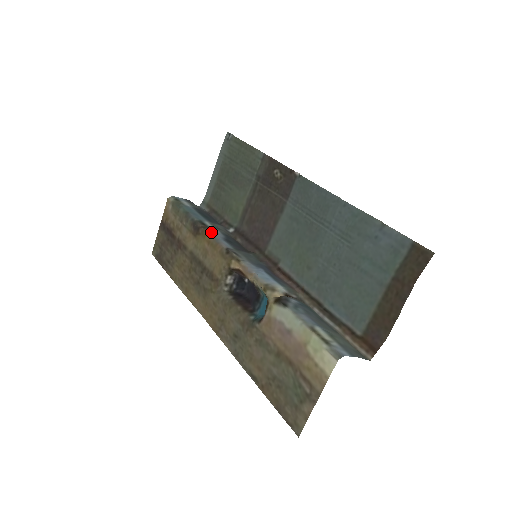
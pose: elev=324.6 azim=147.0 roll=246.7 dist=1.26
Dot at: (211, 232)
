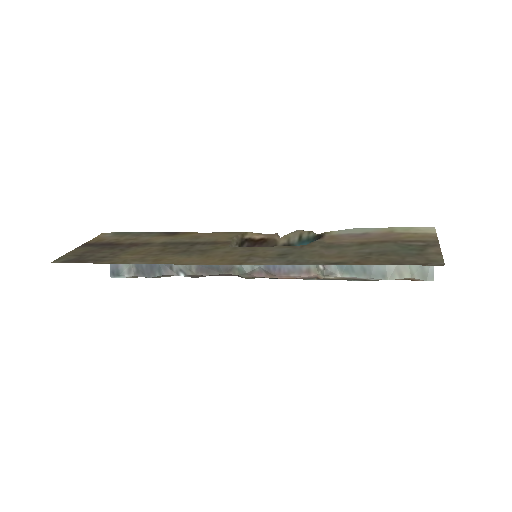
Dot at: occluded
